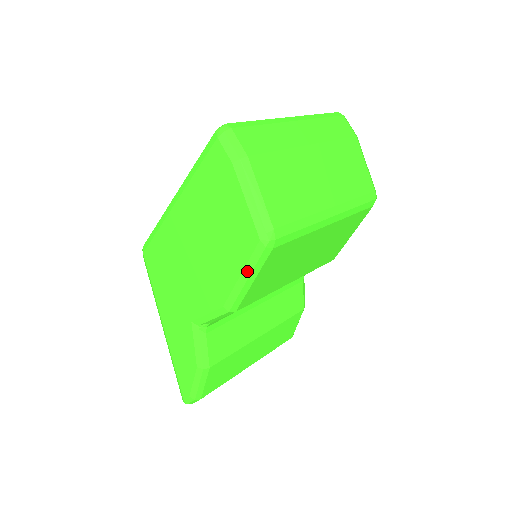
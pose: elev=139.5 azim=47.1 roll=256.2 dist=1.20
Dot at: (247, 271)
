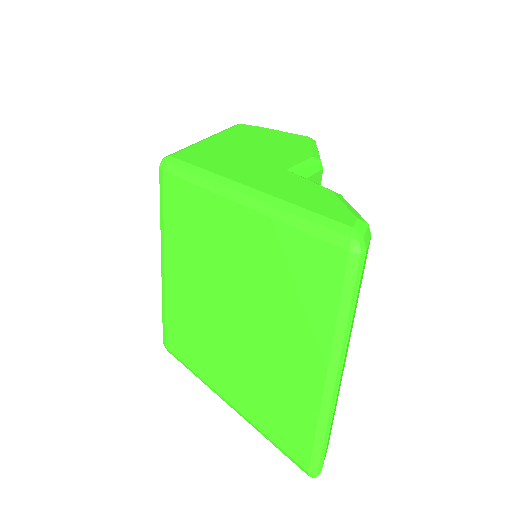
Dot at: (314, 145)
